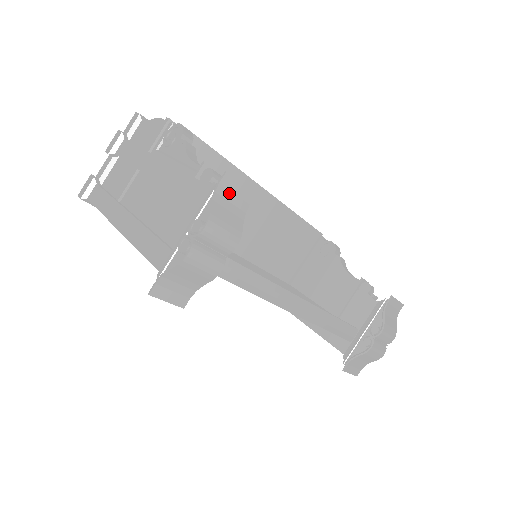
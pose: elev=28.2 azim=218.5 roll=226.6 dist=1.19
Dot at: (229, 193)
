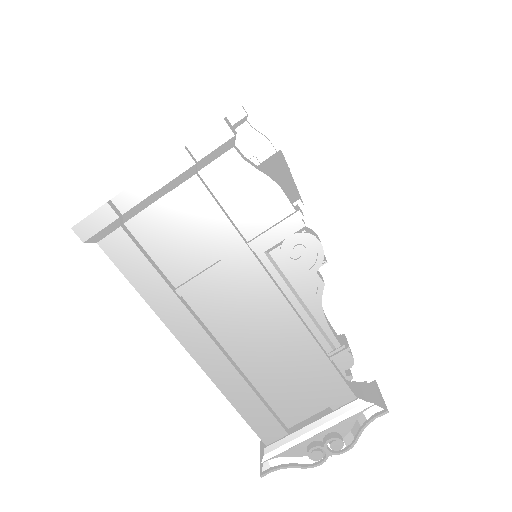
Dot at: (370, 408)
